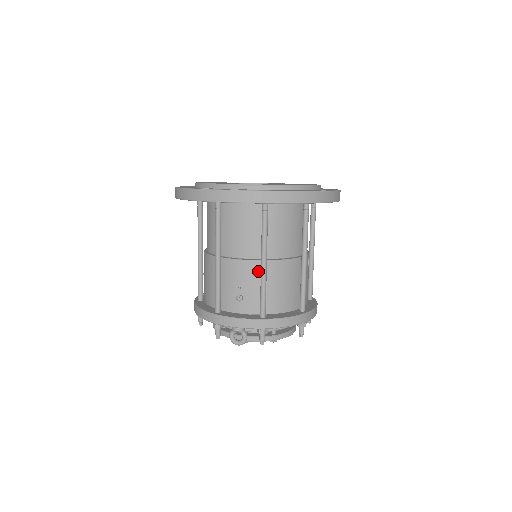
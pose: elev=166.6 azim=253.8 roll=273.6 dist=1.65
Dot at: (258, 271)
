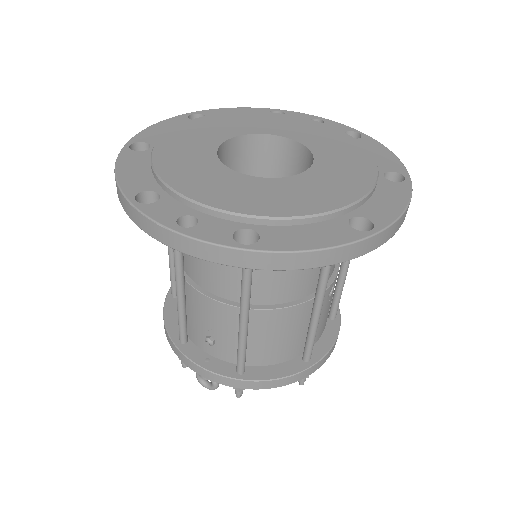
Dot at: (236, 319)
